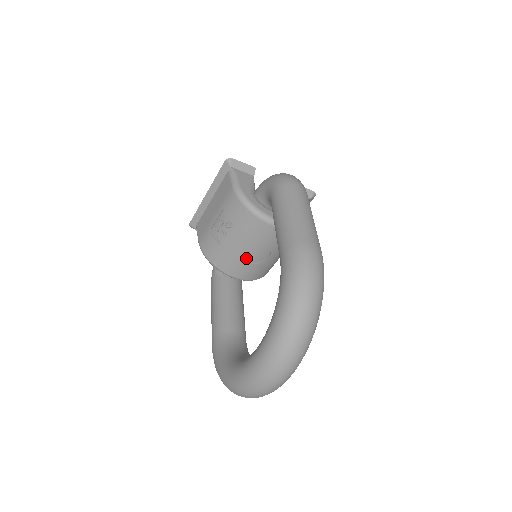
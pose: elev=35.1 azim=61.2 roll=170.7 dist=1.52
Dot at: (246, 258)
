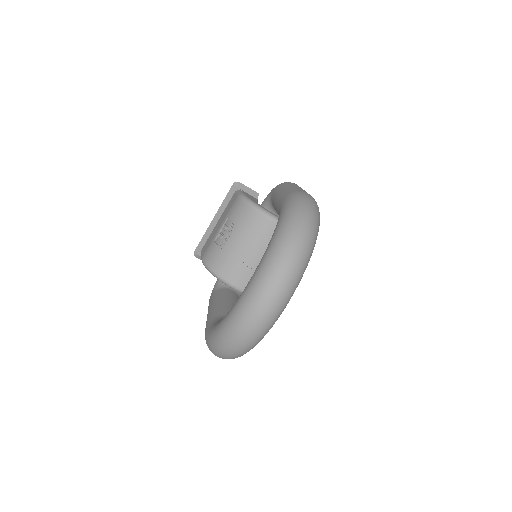
Dot at: (246, 261)
